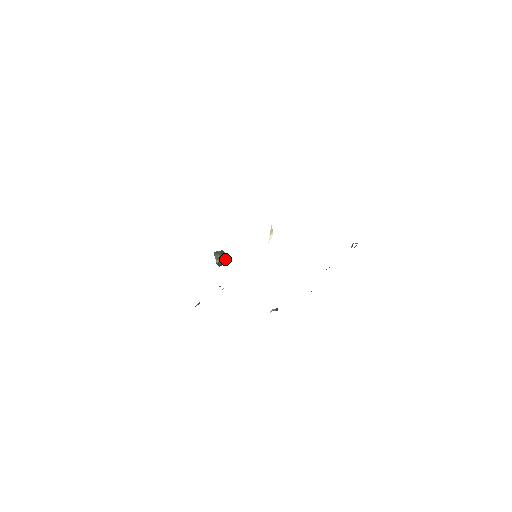
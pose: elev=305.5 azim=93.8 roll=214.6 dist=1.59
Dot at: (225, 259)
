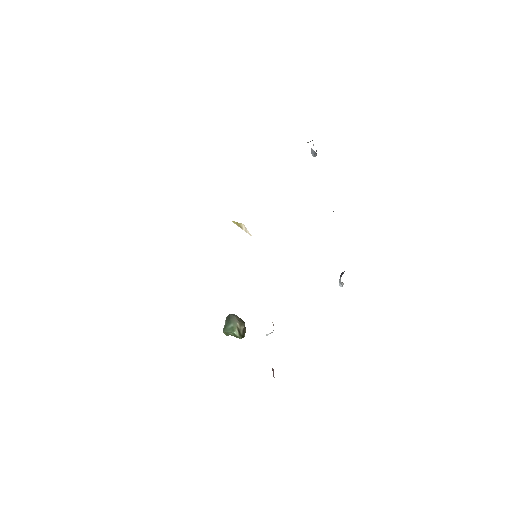
Dot at: (239, 319)
